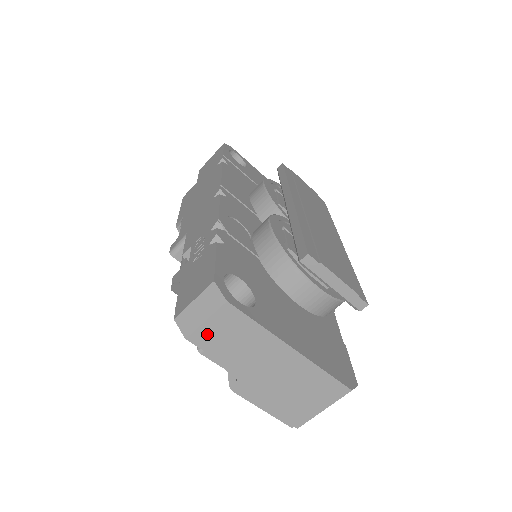
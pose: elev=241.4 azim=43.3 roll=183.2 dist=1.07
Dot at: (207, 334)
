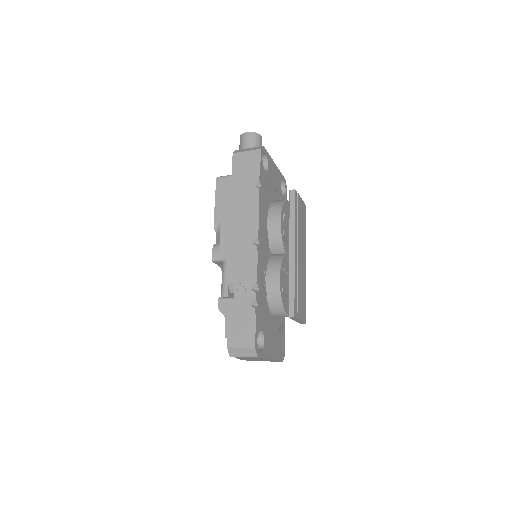
Dot at: occluded
